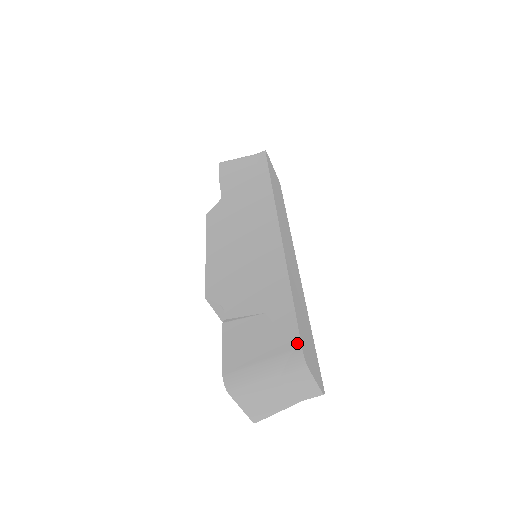
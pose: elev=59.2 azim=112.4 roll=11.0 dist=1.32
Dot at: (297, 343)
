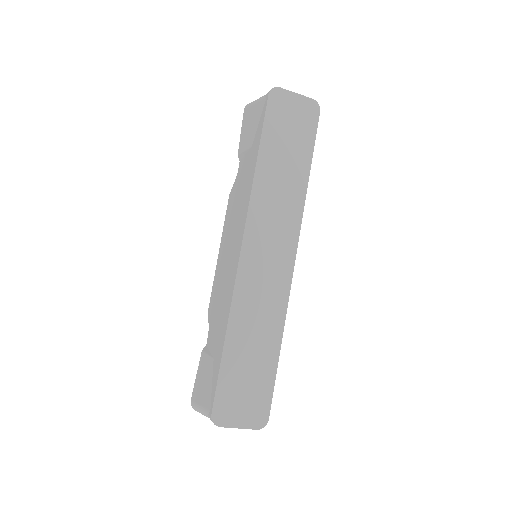
Dot at: (211, 406)
